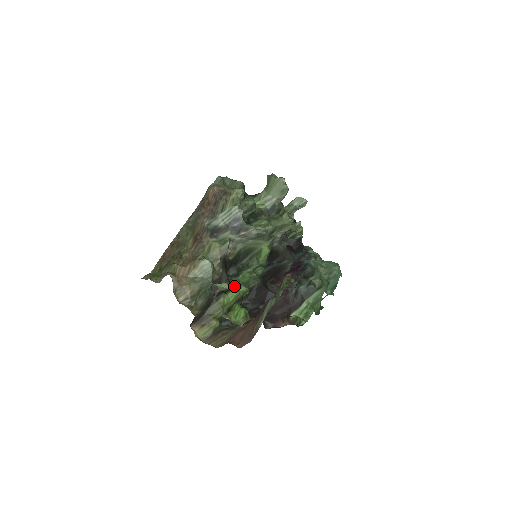
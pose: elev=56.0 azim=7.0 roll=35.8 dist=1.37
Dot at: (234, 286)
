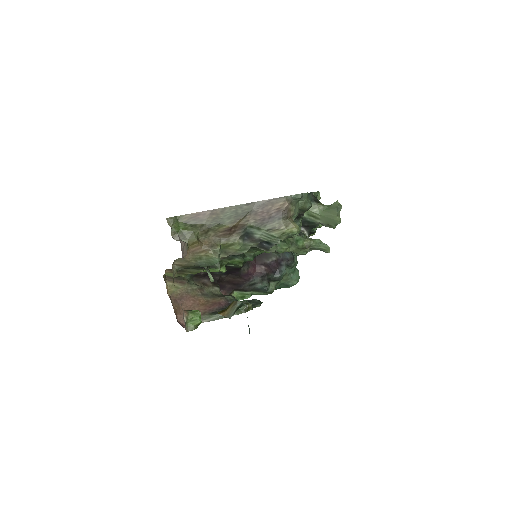
Dot at: (219, 267)
